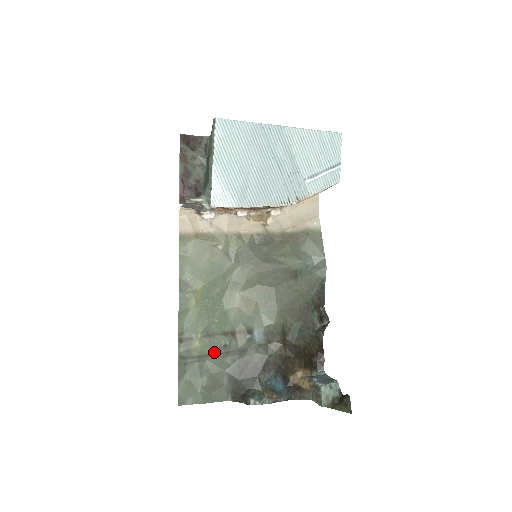
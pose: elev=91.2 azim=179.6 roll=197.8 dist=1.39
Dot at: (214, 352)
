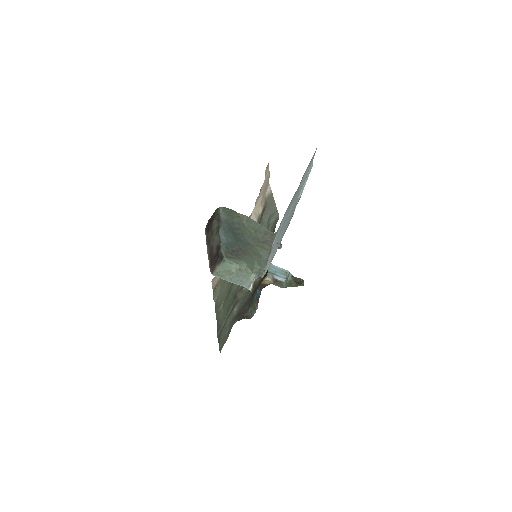
Dot at: (229, 315)
